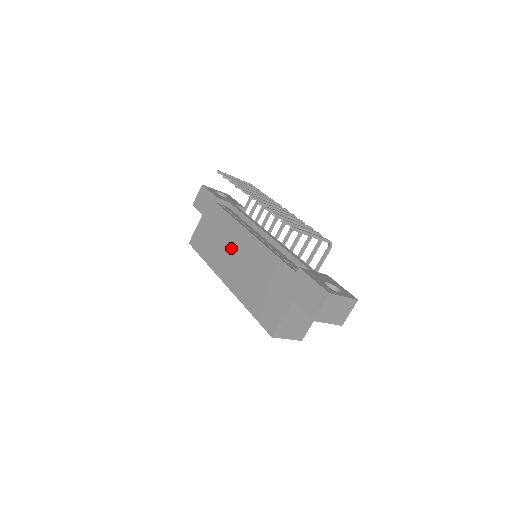
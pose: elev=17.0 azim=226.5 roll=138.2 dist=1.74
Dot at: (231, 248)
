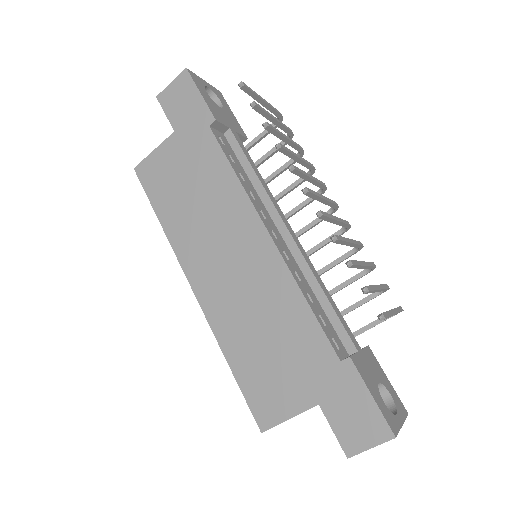
Dot at: (220, 235)
